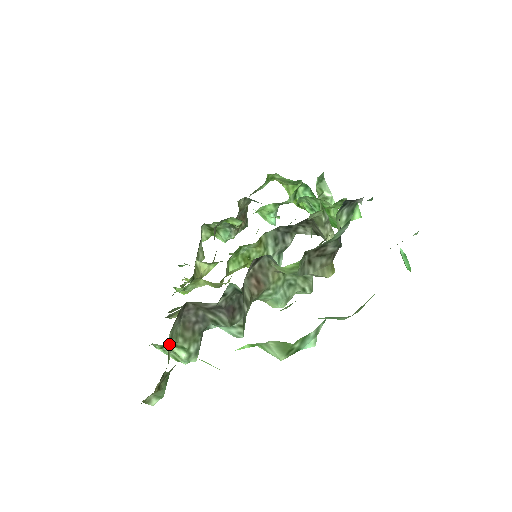
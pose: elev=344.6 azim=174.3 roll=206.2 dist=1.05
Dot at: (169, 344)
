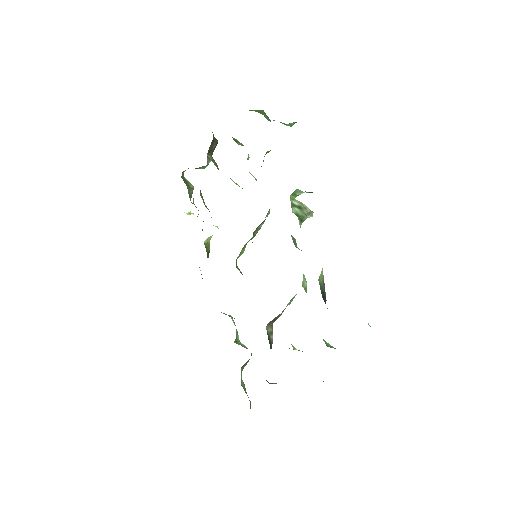
Dot at: (242, 384)
